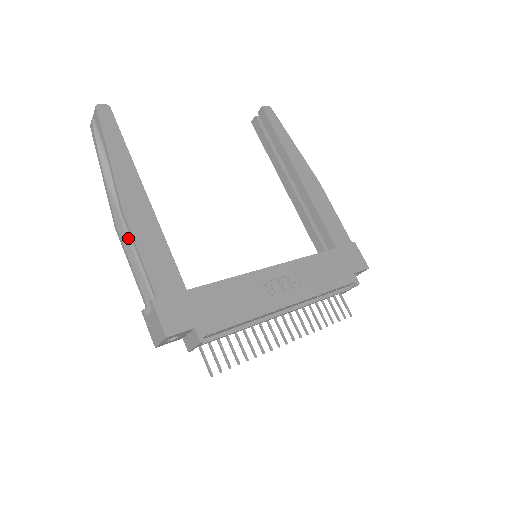
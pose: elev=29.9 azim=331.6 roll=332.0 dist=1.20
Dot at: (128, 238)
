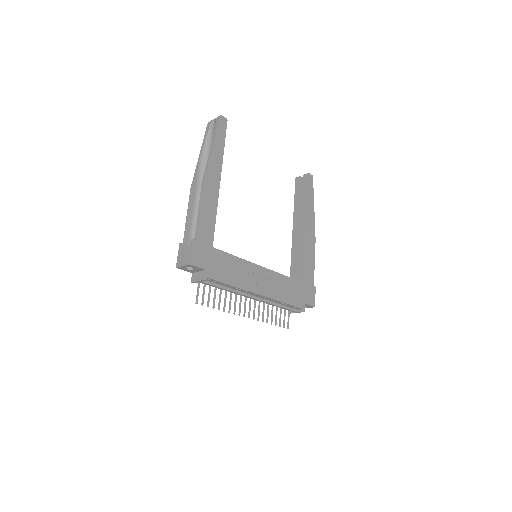
Dot at: (195, 199)
